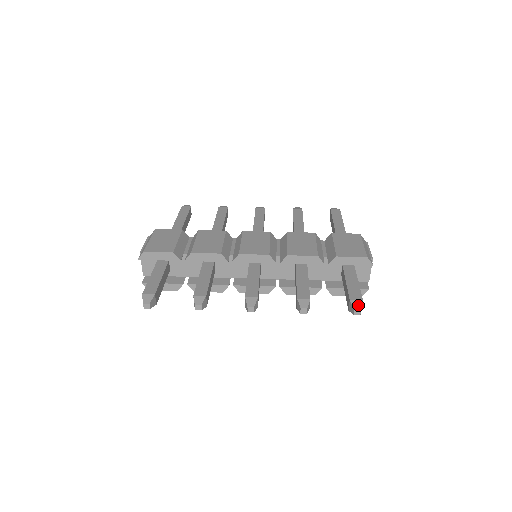
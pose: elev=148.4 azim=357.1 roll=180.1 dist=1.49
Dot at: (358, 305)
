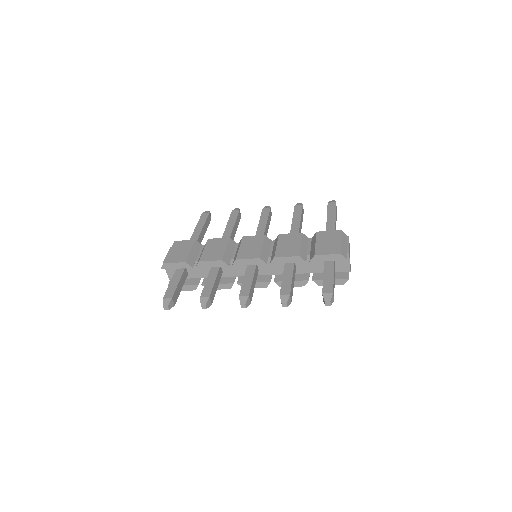
Dot at: (328, 297)
